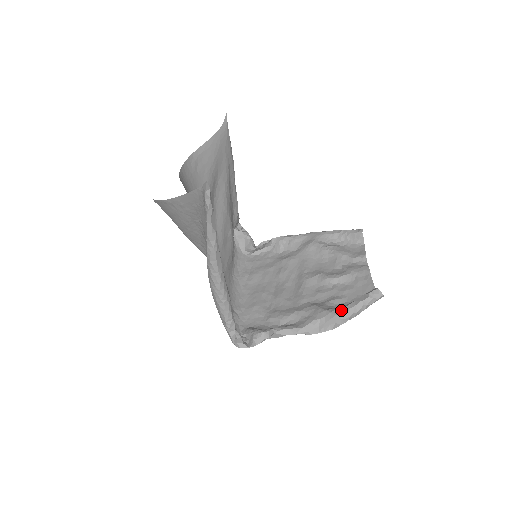
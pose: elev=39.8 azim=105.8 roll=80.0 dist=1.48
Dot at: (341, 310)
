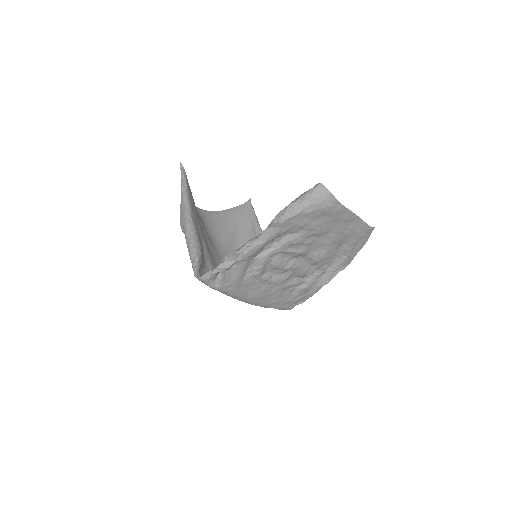
Dot at: occluded
